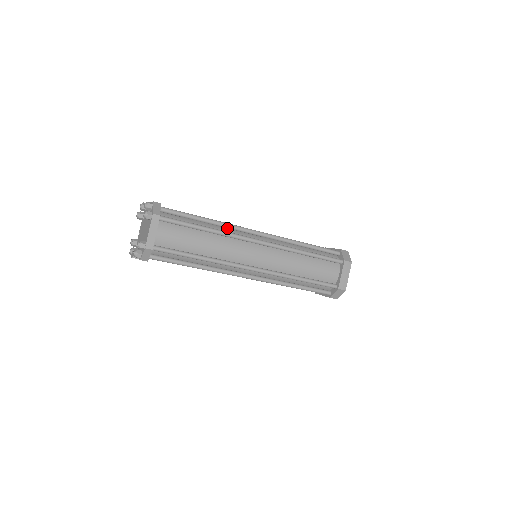
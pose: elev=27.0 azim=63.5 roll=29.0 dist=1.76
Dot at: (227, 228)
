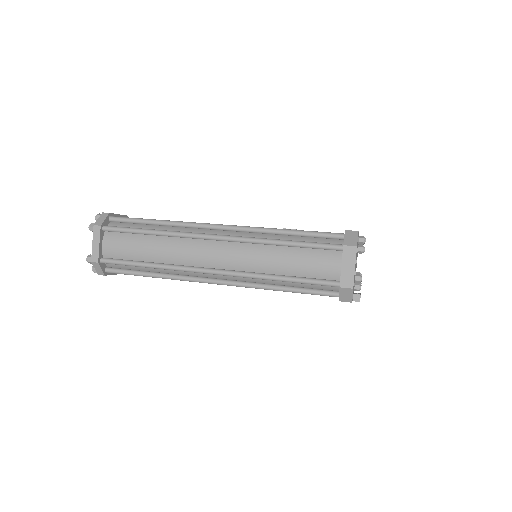
Dot at: (184, 227)
